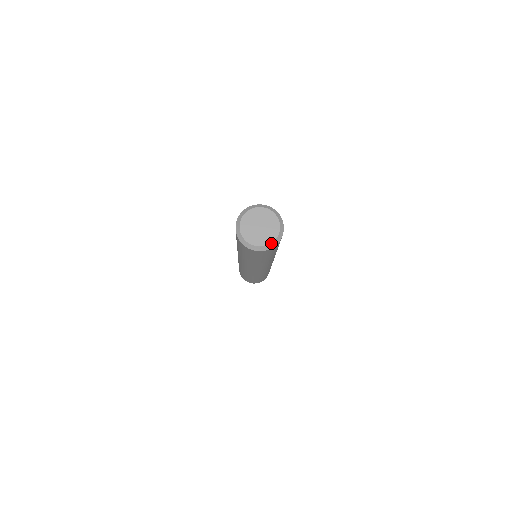
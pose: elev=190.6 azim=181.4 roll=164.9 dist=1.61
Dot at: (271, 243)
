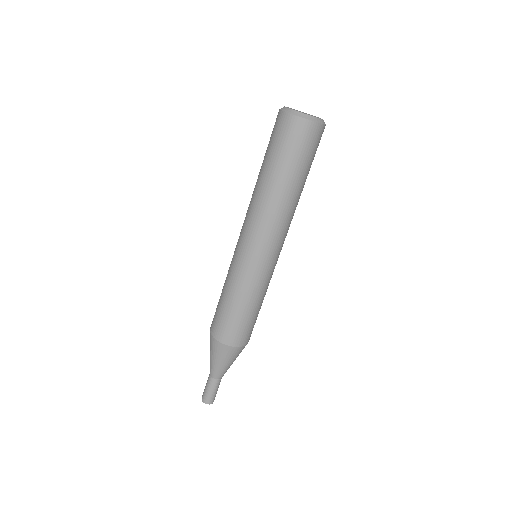
Dot at: (322, 119)
